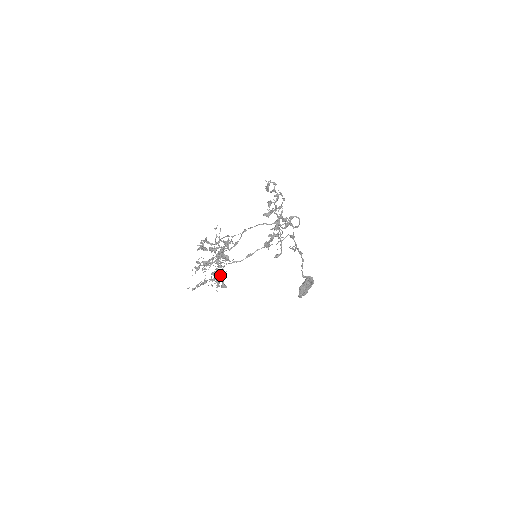
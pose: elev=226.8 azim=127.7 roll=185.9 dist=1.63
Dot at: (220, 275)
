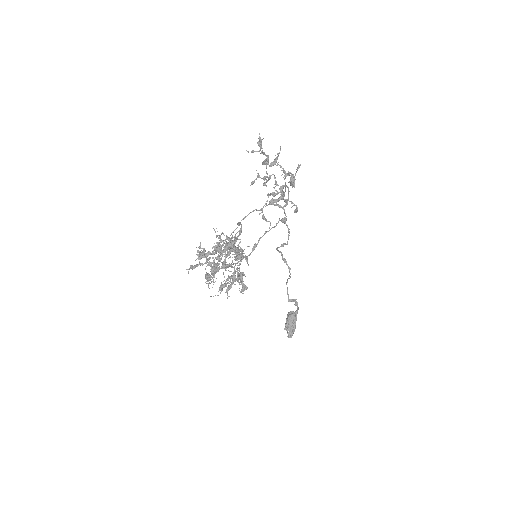
Dot at: (234, 278)
